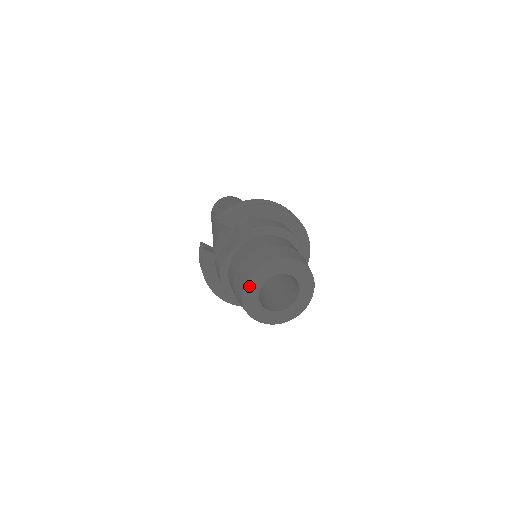
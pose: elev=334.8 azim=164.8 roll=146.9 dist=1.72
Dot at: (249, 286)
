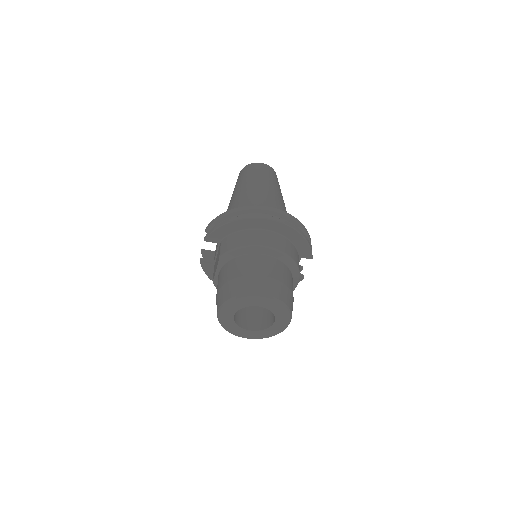
Dot at: (222, 318)
